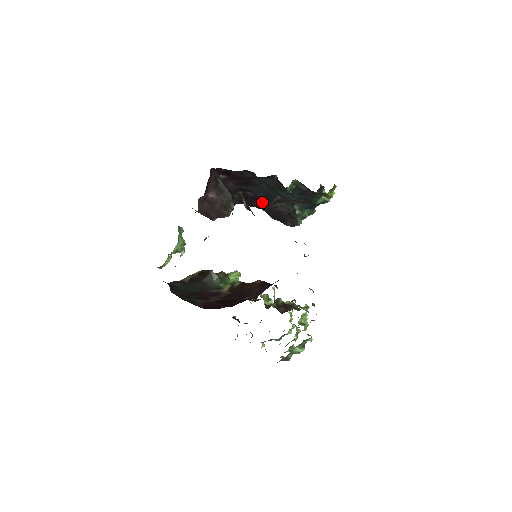
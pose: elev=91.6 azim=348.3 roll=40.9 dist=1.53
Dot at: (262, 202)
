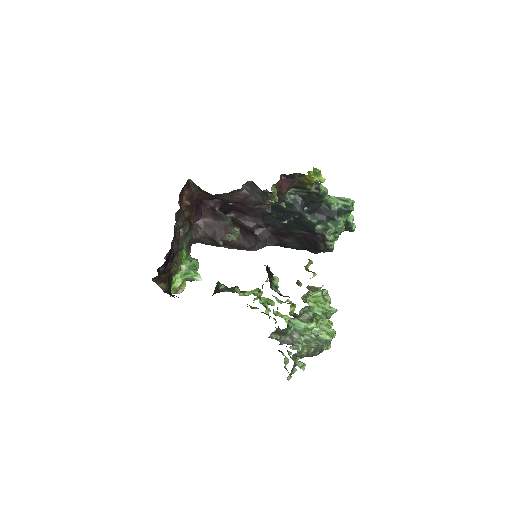
Dot at: (288, 235)
